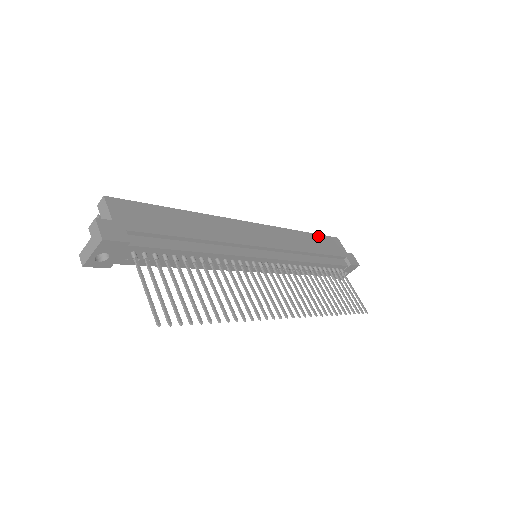
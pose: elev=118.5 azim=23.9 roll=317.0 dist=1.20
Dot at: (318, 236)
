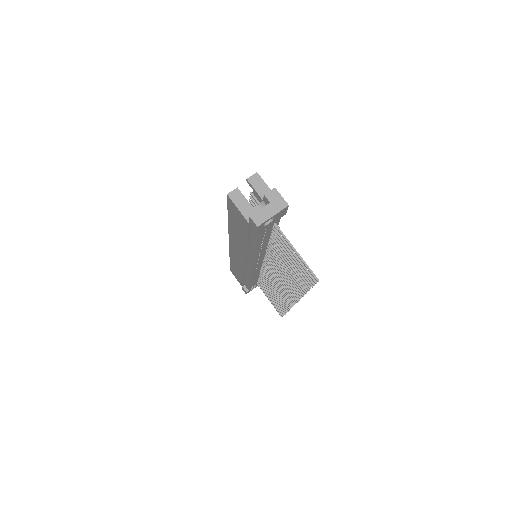
Dot at: occluded
